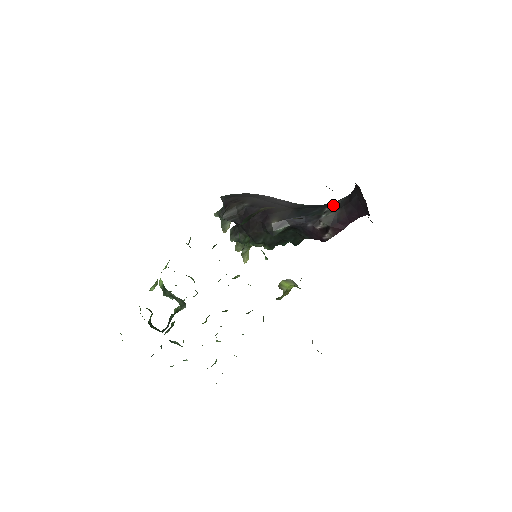
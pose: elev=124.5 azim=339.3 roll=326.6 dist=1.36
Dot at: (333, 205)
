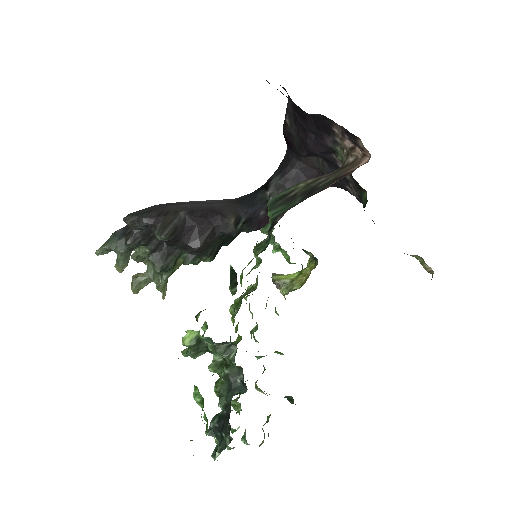
Dot at: (272, 187)
